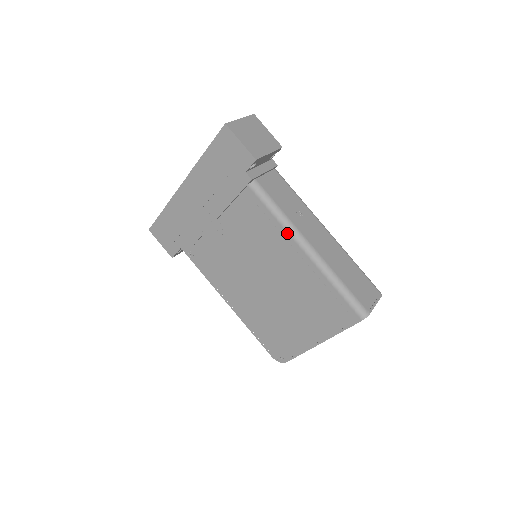
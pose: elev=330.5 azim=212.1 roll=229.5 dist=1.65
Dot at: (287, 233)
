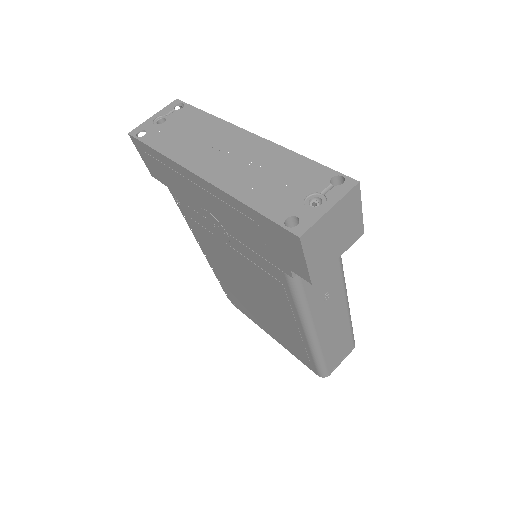
Dot at: (299, 318)
